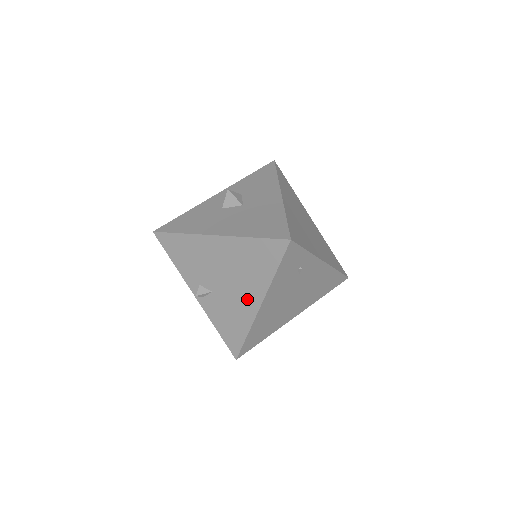
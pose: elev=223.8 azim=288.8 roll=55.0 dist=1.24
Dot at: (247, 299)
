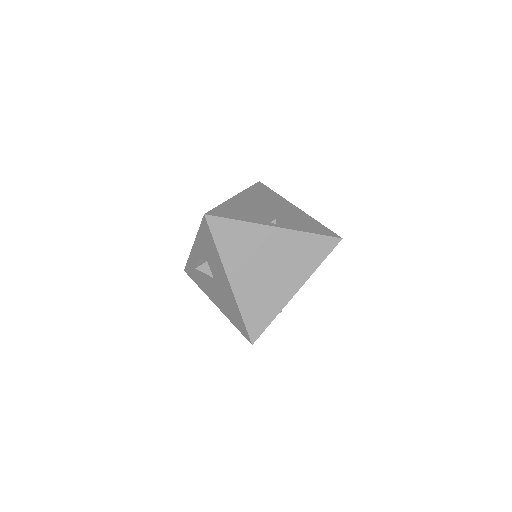
Dot at: occluded
